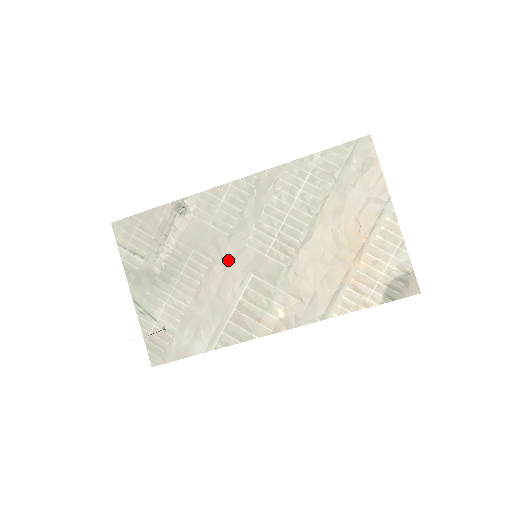
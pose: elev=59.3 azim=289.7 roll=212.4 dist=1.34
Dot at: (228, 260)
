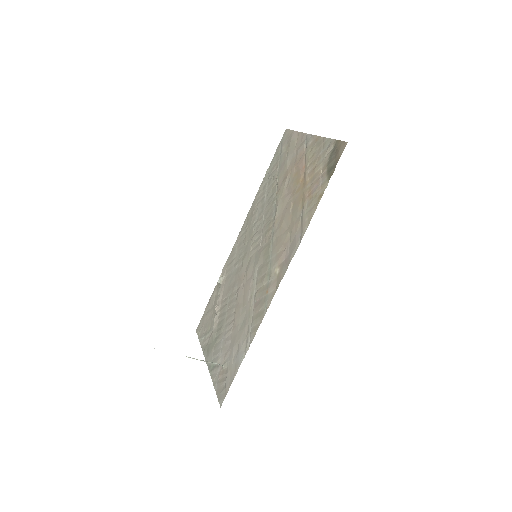
Dot at: (244, 277)
